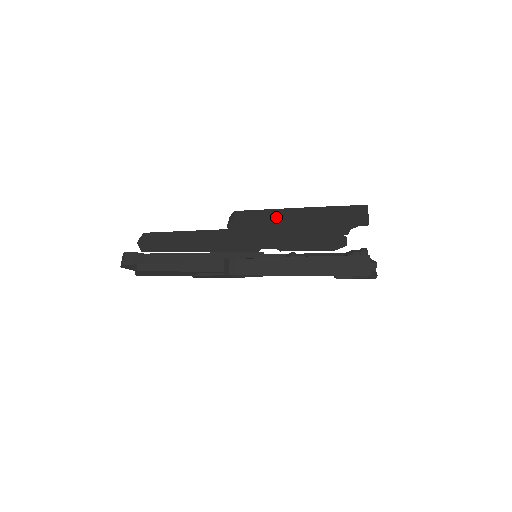
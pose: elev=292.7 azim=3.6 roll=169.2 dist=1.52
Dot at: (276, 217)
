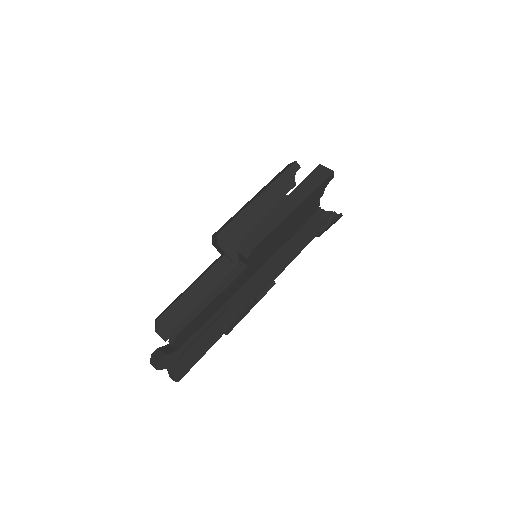
Dot at: (243, 208)
